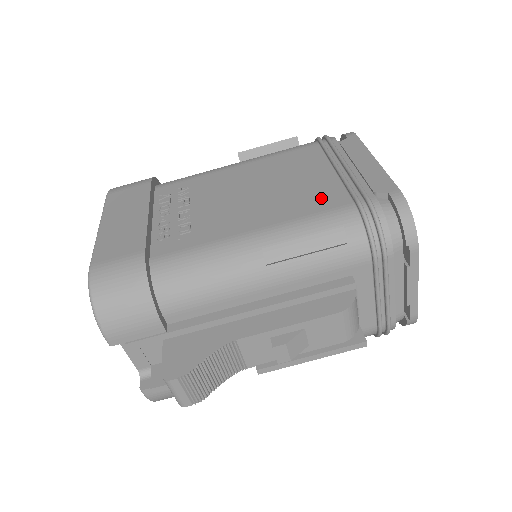
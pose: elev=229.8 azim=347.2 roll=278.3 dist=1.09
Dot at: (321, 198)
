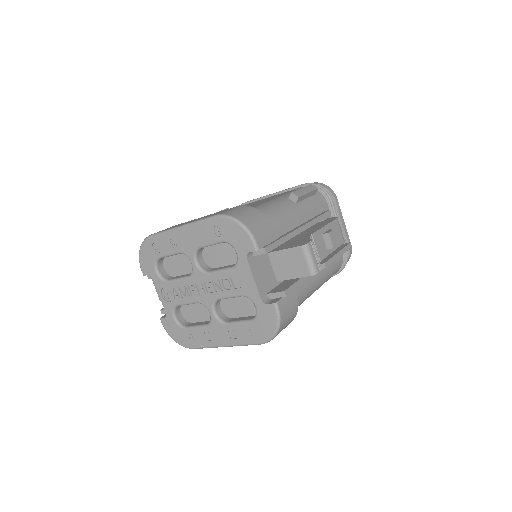
Dot at: occluded
